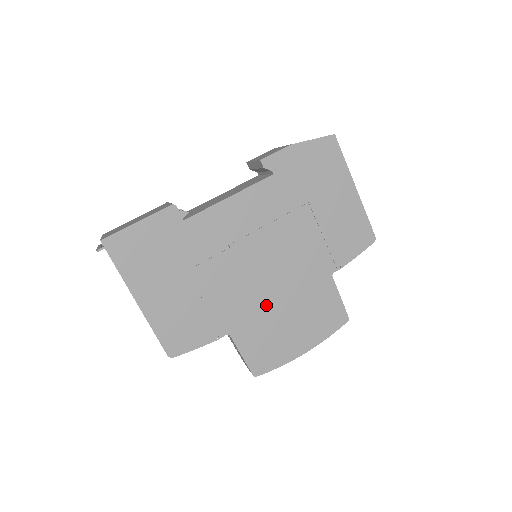
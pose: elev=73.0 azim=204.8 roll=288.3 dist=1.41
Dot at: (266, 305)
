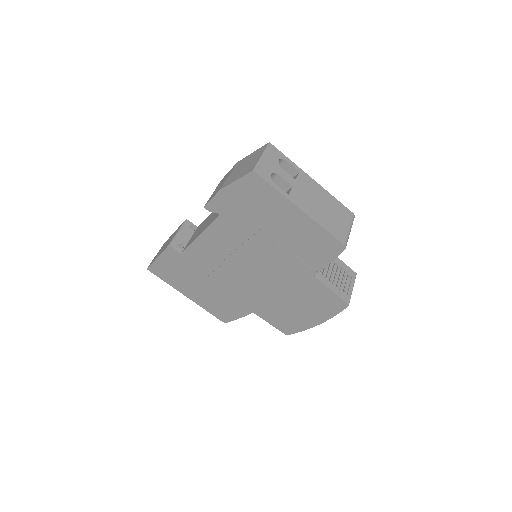
Dot at: (269, 297)
